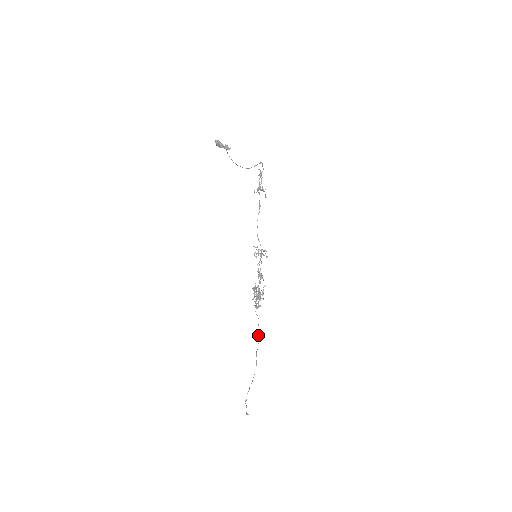
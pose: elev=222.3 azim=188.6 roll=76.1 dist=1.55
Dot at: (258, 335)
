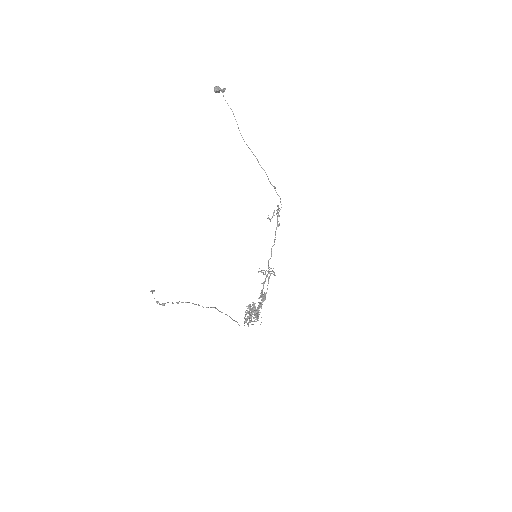
Dot at: (234, 320)
